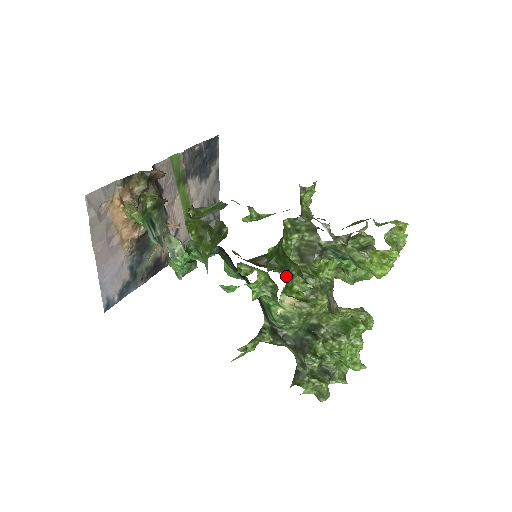
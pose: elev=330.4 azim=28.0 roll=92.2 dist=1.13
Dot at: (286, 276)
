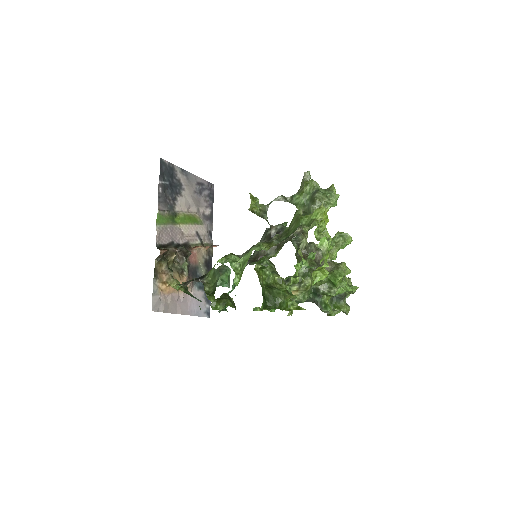
Dot at: (280, 308)
